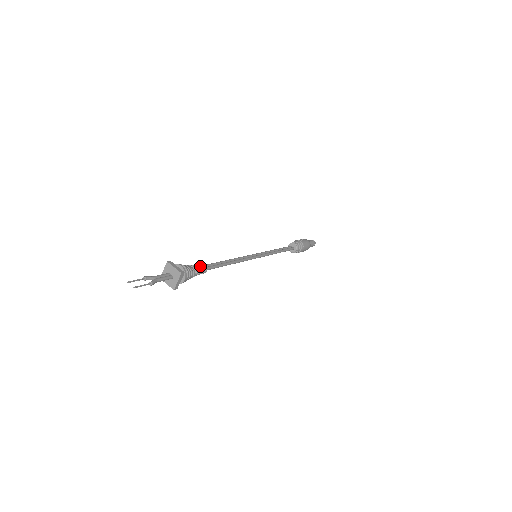
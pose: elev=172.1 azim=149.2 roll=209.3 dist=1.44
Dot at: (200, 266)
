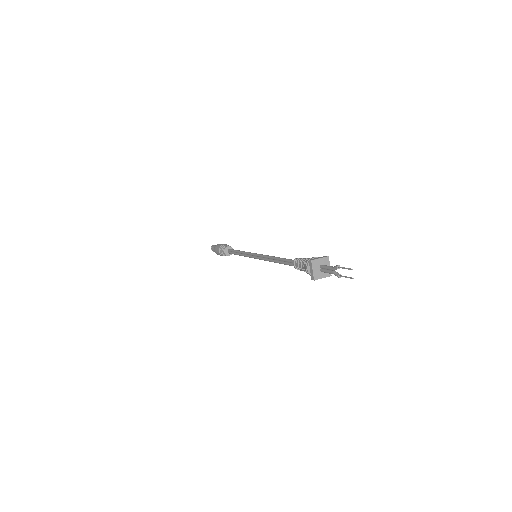
Dot at: occluded
